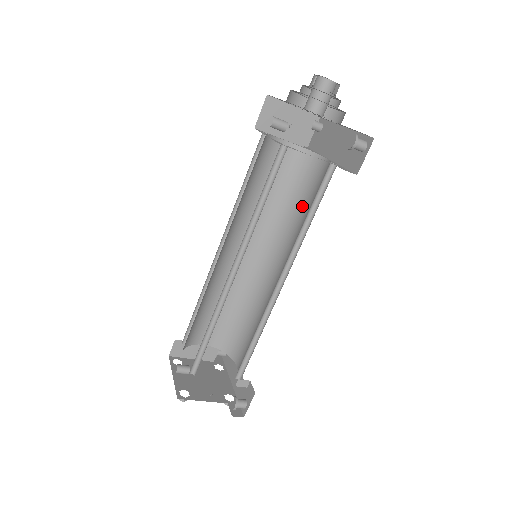
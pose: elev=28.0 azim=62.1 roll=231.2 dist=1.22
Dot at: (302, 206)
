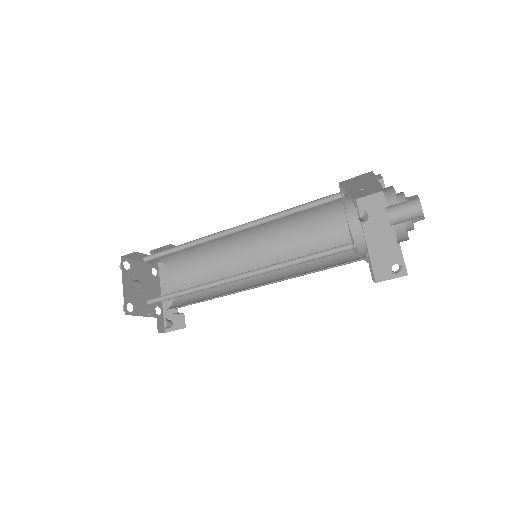
Dot at: (316, 240)
